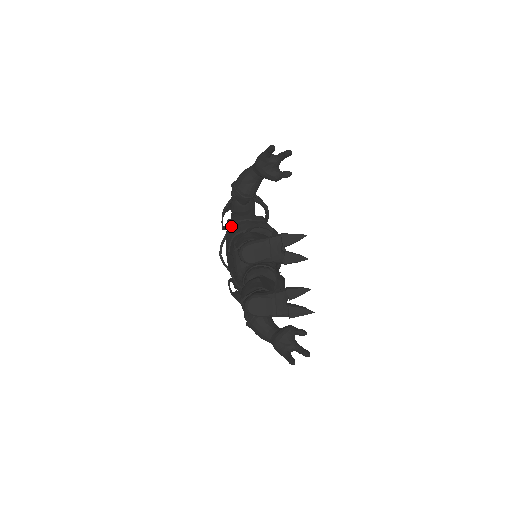
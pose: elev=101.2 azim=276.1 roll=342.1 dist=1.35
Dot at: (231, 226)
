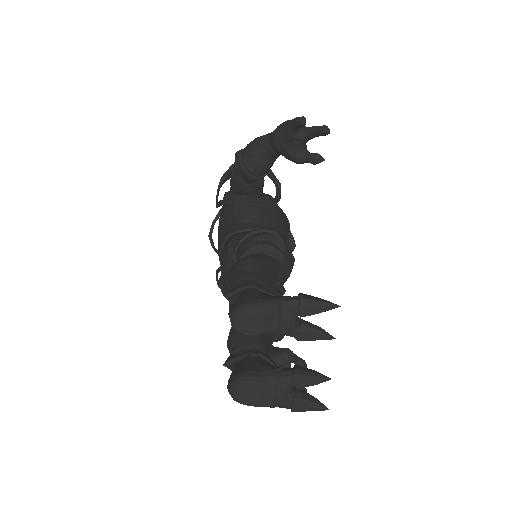
Dot at: (228, 206)
